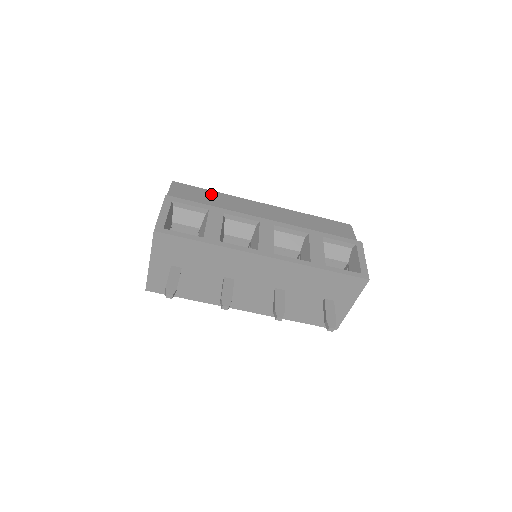
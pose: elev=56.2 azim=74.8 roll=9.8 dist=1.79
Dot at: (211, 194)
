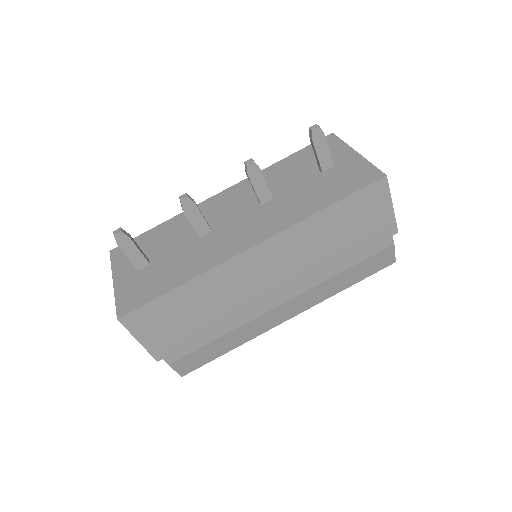
Dot at: occluded
